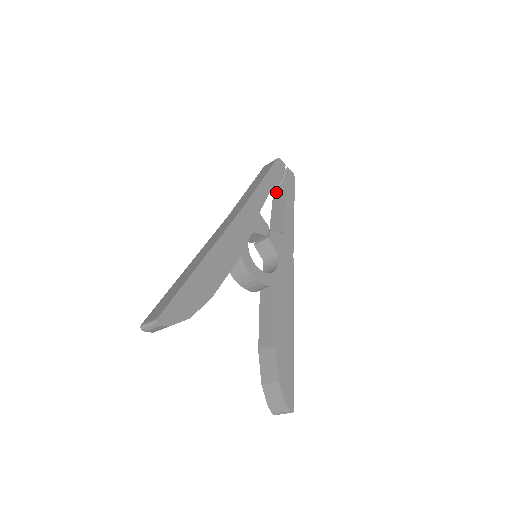
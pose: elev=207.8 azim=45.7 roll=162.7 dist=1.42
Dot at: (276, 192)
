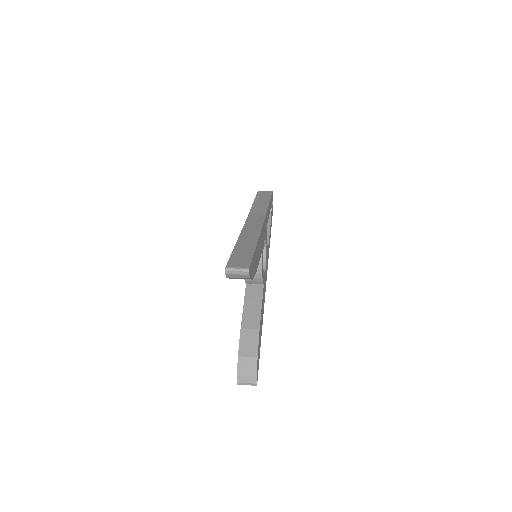
Dot at: occluded
